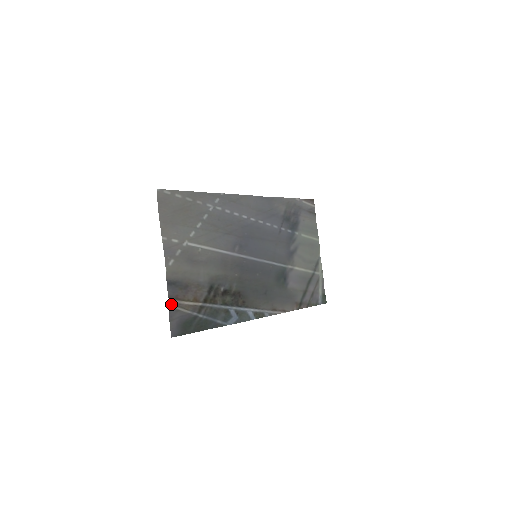
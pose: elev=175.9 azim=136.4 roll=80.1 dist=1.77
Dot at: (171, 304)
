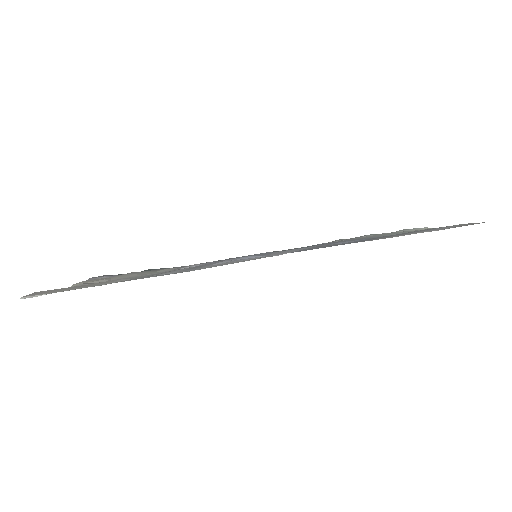
Dot at: occluded
